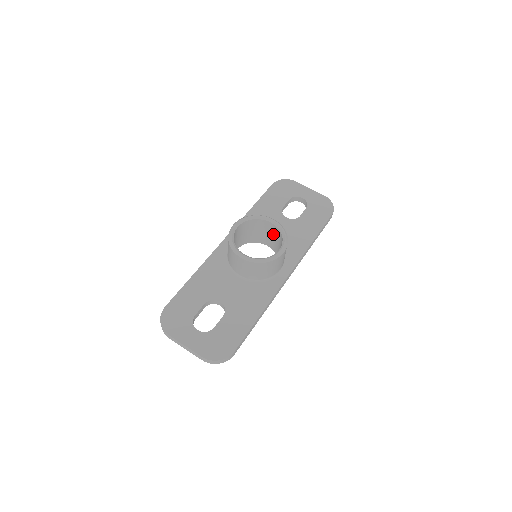
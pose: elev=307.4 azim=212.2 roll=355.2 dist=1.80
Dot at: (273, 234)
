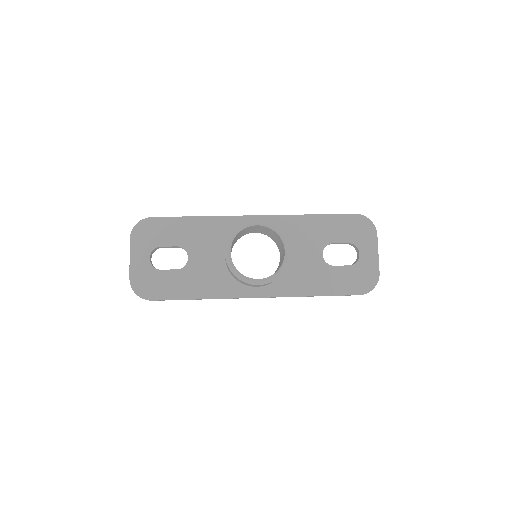
Dot at: (282, 258)
